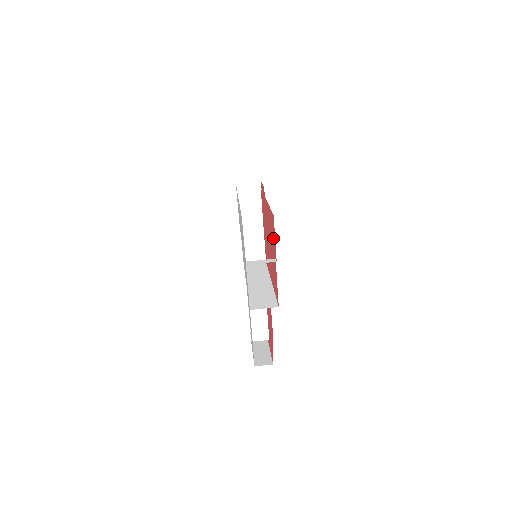
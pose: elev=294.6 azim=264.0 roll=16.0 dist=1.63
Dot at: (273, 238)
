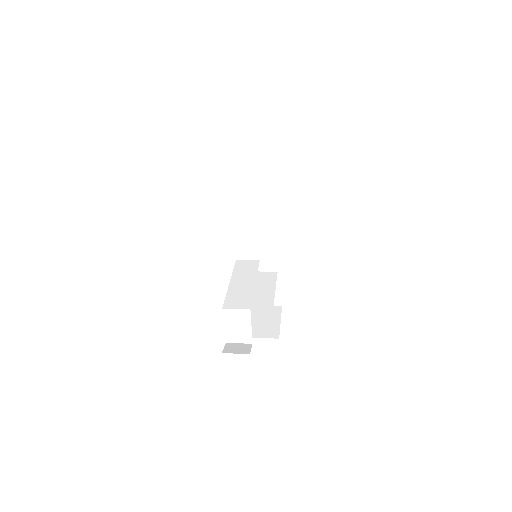
Dot at: occluded
